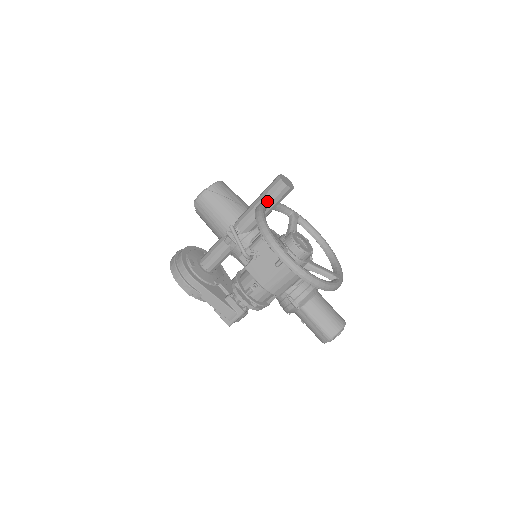
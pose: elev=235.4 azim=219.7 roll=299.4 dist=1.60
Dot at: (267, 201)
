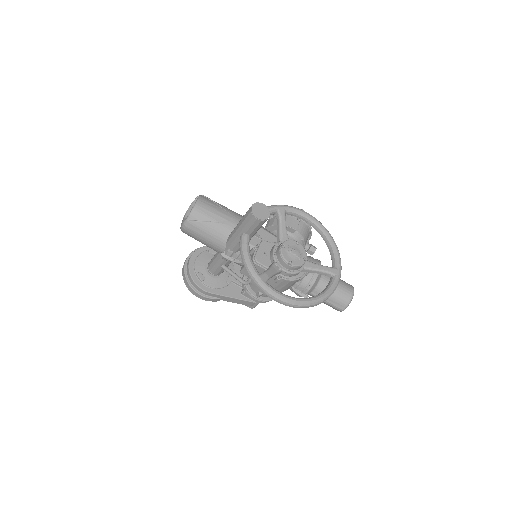
Dot at: (248, 232)
